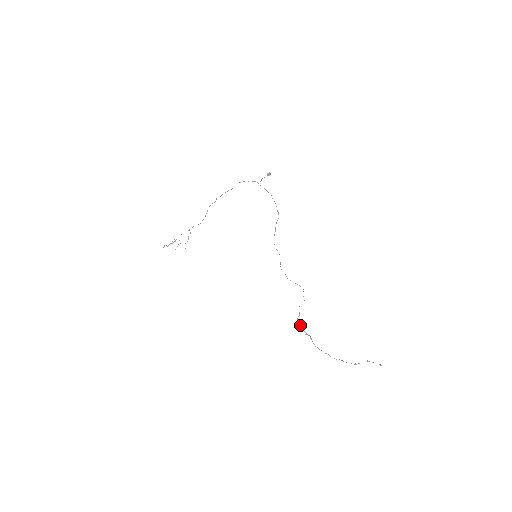
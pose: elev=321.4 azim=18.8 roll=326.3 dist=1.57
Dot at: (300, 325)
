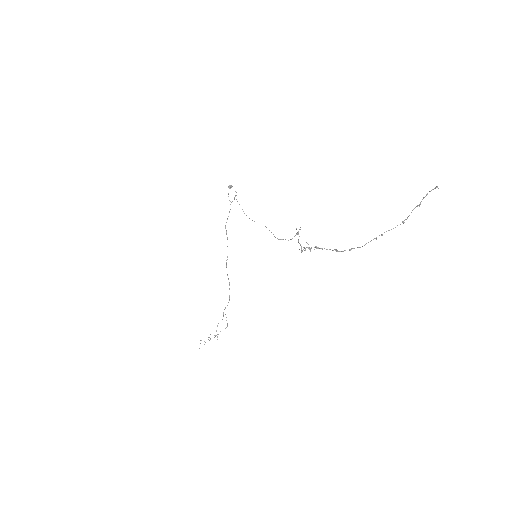
Dot at: (301, 250)
